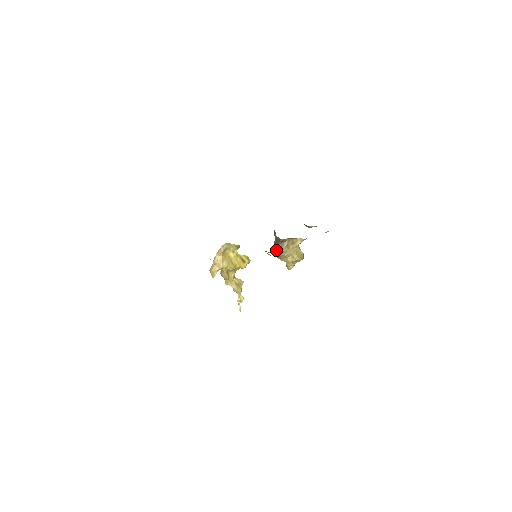
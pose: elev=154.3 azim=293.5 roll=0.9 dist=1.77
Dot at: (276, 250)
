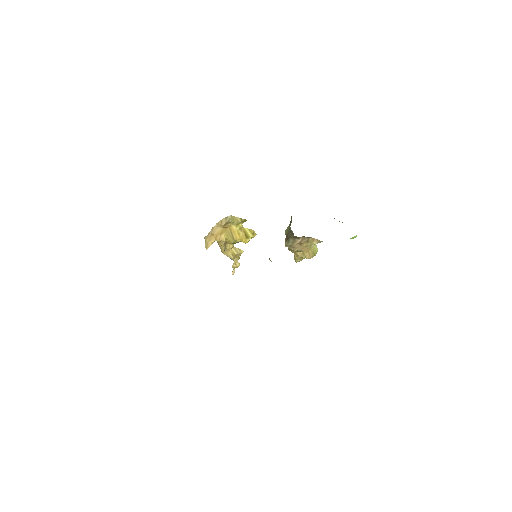
Dot at: (285, 243)
